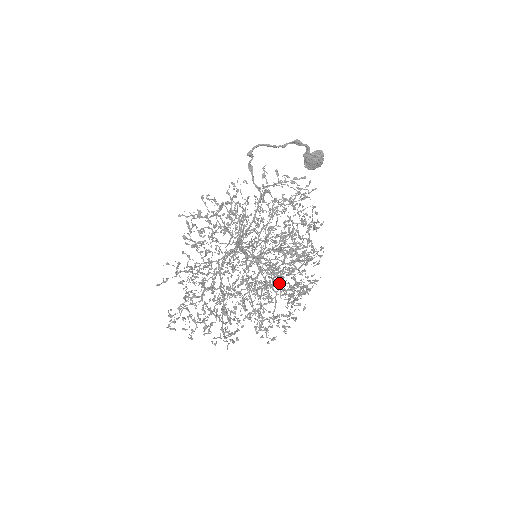
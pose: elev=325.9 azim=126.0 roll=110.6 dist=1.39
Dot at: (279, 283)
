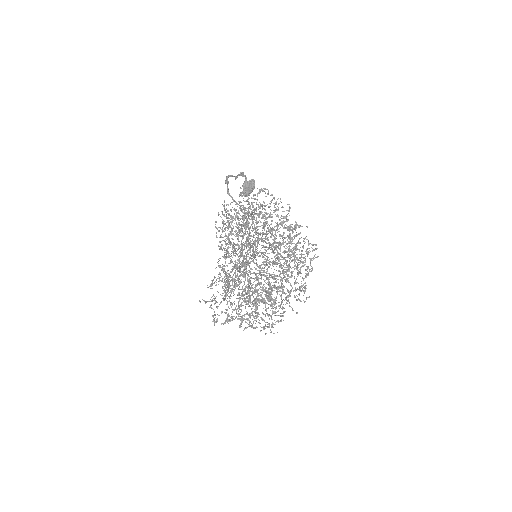
Dot at: occluded
